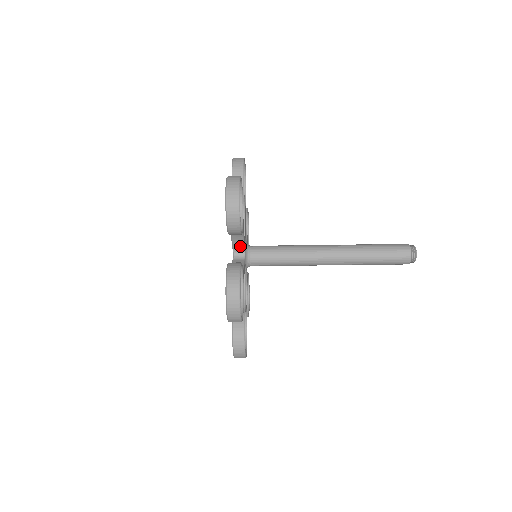
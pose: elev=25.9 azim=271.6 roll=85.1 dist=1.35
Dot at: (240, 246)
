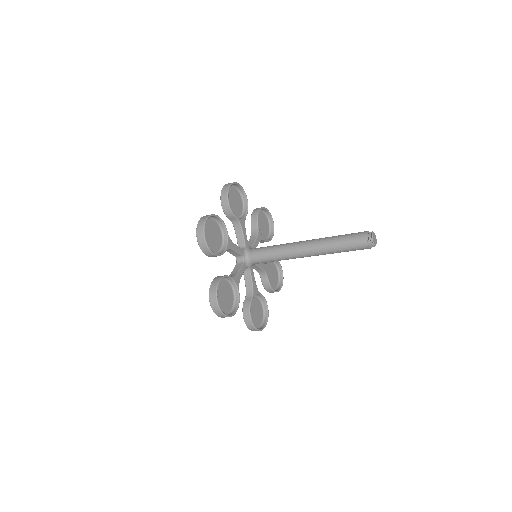
Dot at: (242, 241)
